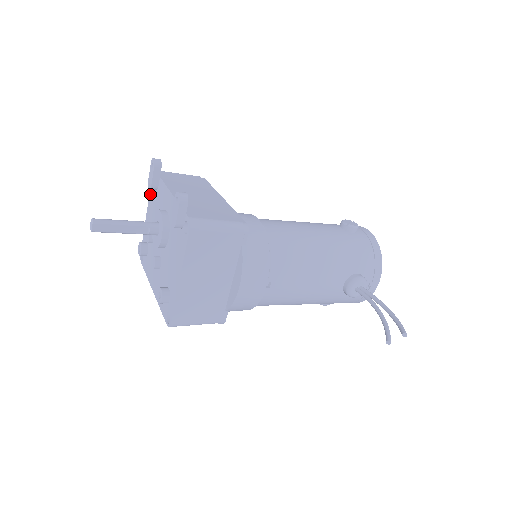
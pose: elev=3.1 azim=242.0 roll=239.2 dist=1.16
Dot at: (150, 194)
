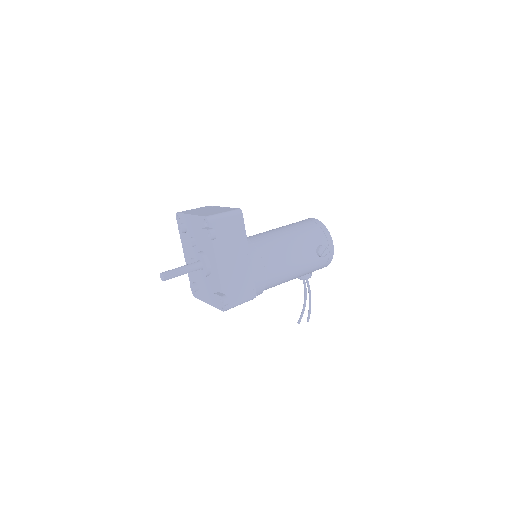
Dot at: (199, 218)
